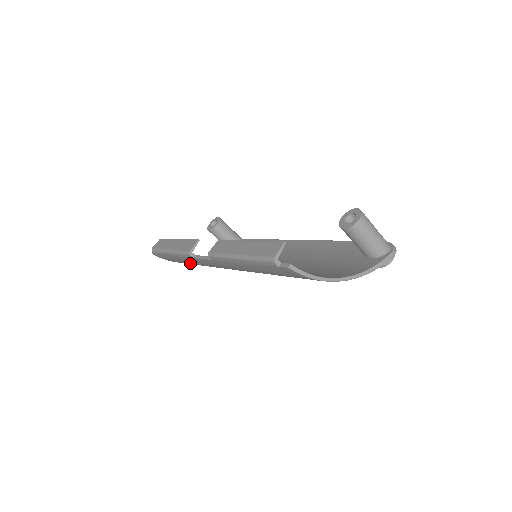
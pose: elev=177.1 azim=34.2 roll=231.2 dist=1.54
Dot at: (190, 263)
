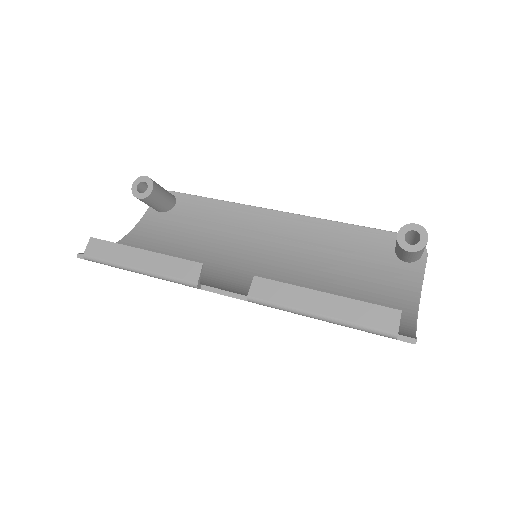
Dot at: occluded
